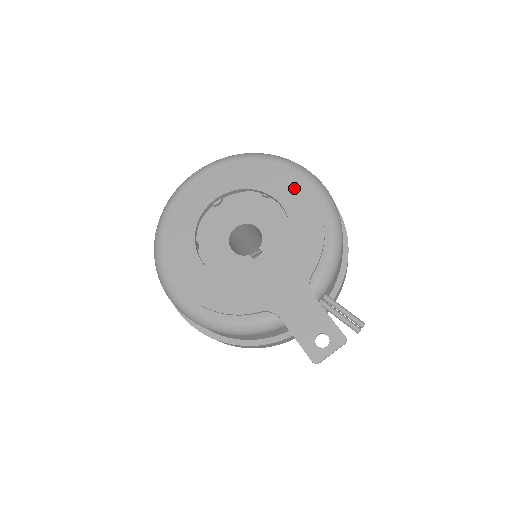
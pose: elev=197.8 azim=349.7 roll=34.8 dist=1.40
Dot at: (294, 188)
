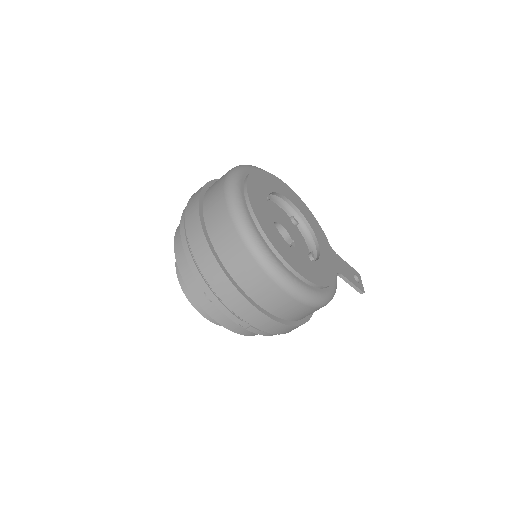
Dot at: (286, 189)
